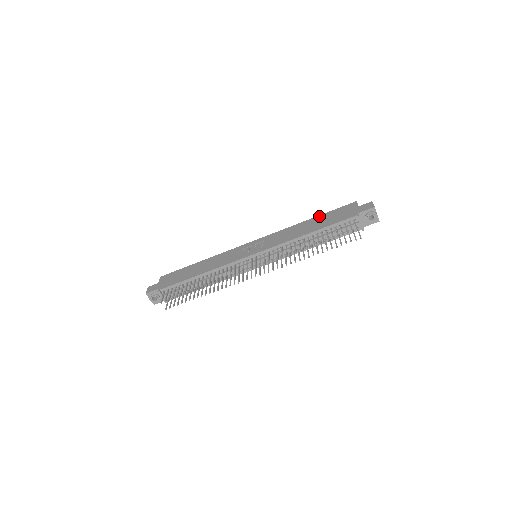
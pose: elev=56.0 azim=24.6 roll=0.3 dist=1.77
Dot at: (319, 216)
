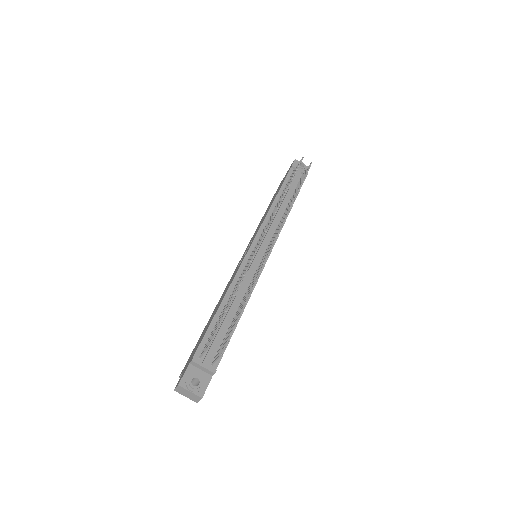
Dot at: occluded
